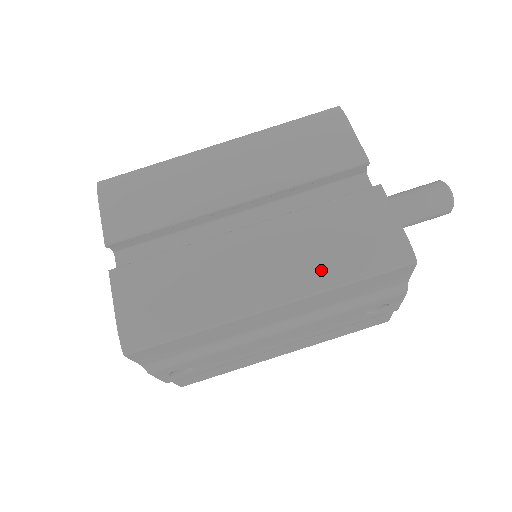
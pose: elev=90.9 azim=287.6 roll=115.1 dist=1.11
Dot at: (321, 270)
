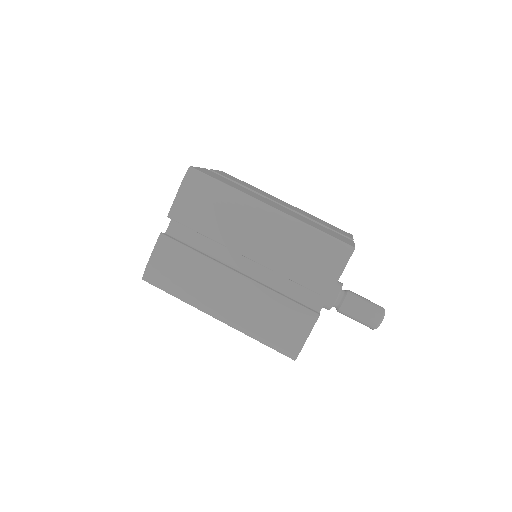
Dot at: (251, 326)
